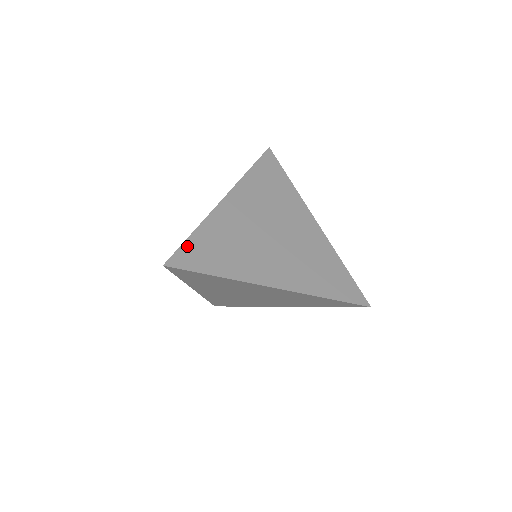
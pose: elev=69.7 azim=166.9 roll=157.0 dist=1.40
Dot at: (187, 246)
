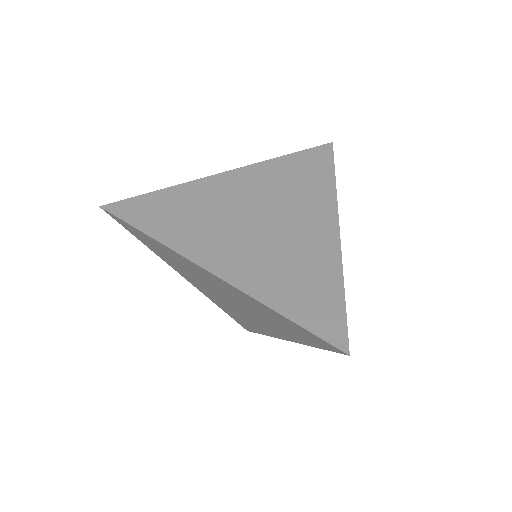
Dot at: (141, 199)
